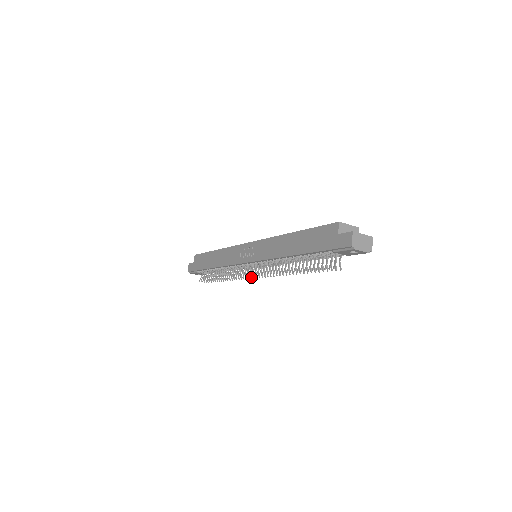
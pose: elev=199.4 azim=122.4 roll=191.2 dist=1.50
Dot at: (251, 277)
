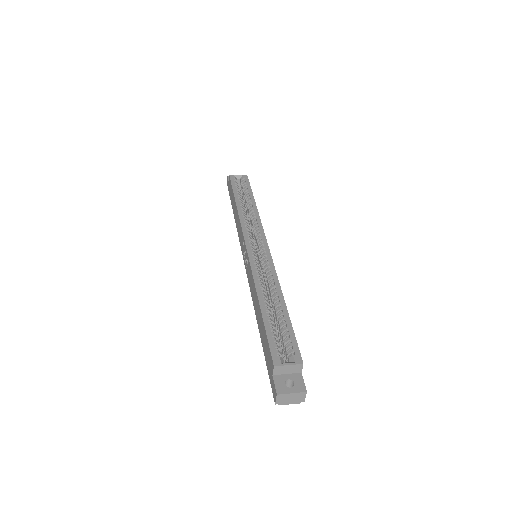
Dot at: occluded
